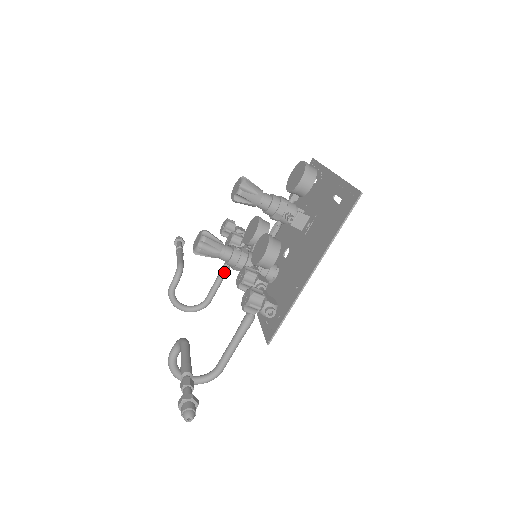
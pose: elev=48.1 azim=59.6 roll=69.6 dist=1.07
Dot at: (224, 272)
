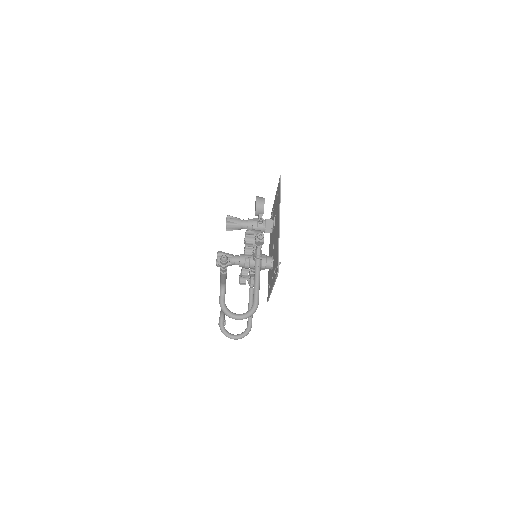
Dot at: (251, 299)
